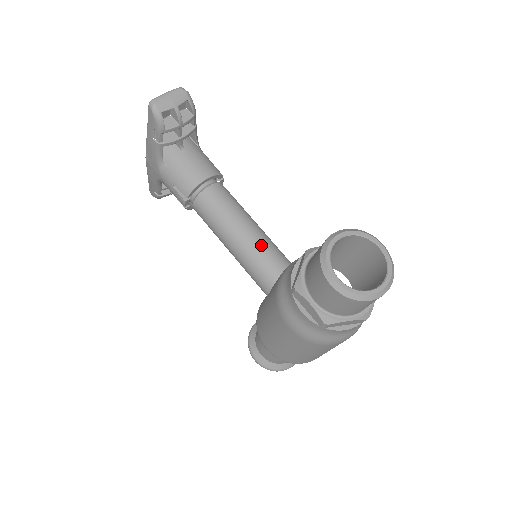
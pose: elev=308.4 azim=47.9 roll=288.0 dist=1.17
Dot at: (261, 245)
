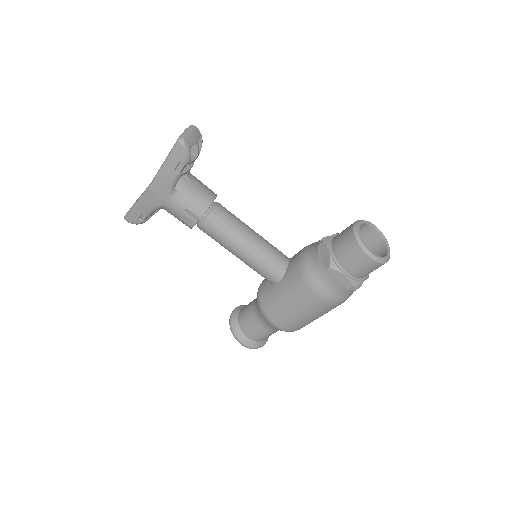
Dot at: (267, 246)
